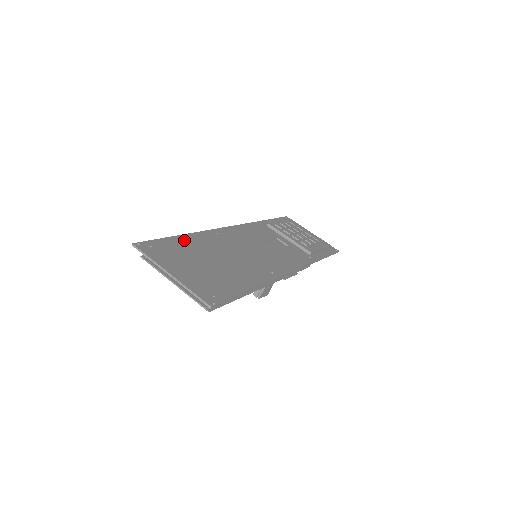
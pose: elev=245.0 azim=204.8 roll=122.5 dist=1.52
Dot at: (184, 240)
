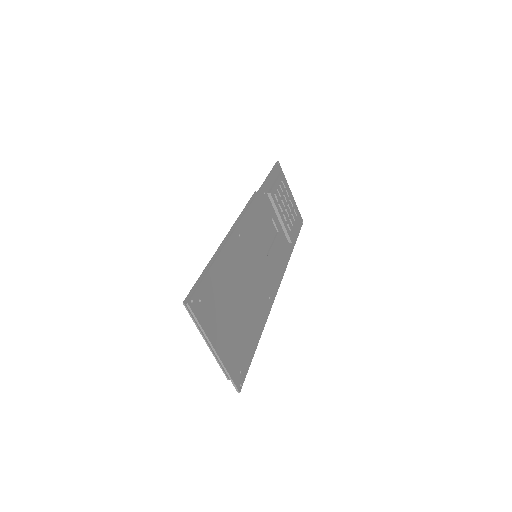
Dot at: (220, 268)
